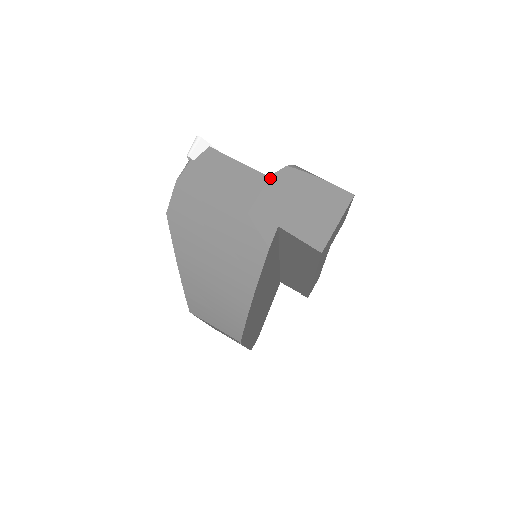
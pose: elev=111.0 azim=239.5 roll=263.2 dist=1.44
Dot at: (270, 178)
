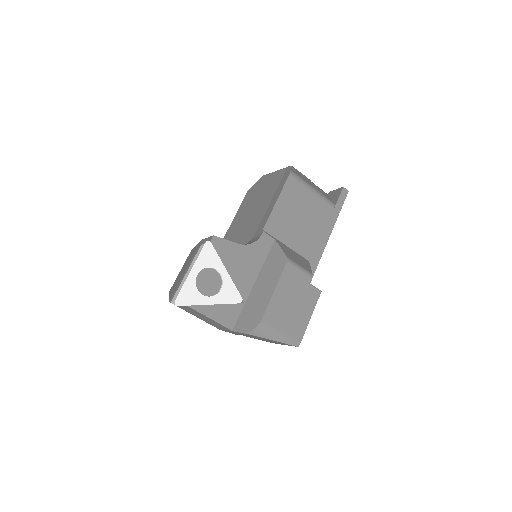
Dot at: (233, 331)
